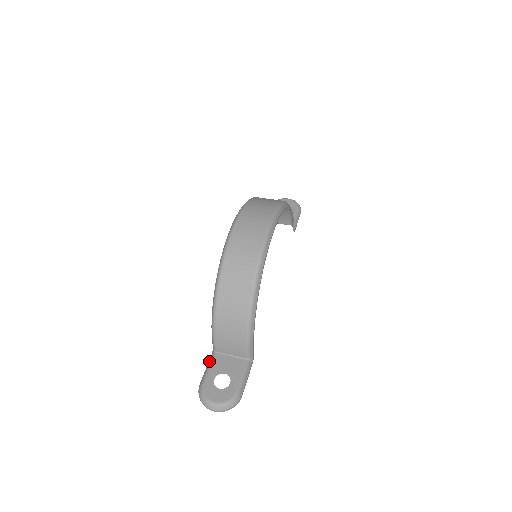
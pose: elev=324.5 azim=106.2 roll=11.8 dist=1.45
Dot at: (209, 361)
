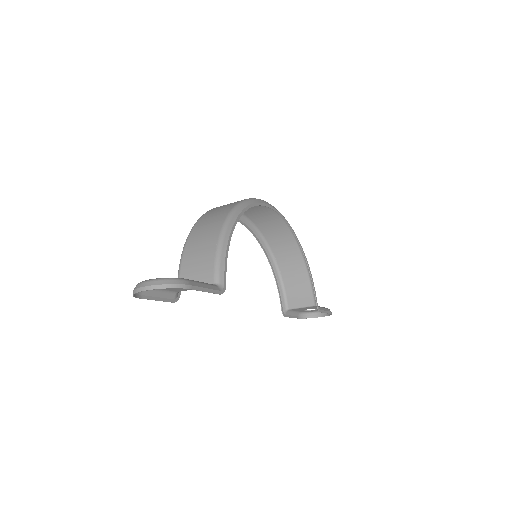
Dot at: (166, 294)
